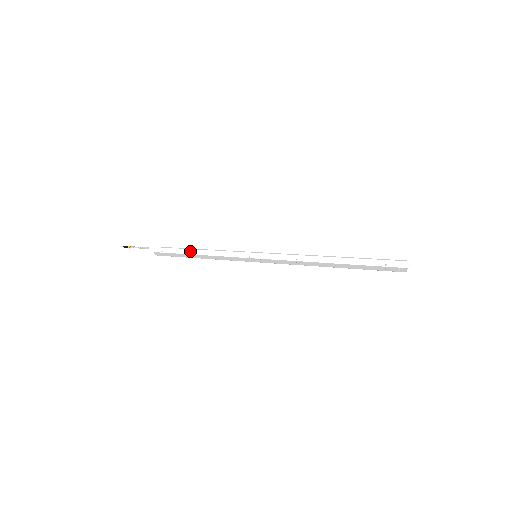
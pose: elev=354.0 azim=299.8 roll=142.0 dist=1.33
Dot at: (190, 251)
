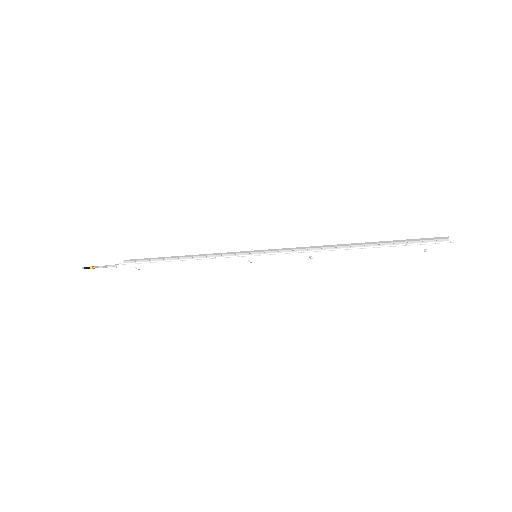
Dot at: (171, 264)
